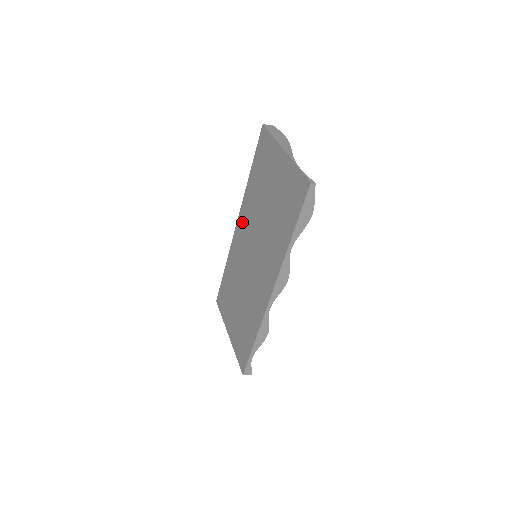
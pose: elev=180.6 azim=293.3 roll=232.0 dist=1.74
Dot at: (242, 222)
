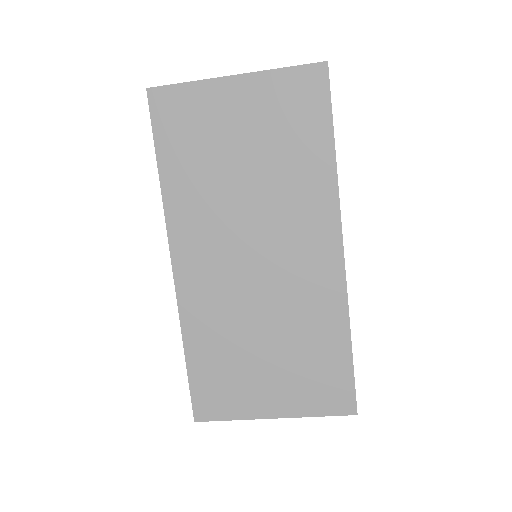
Dot at: (189, 245)
